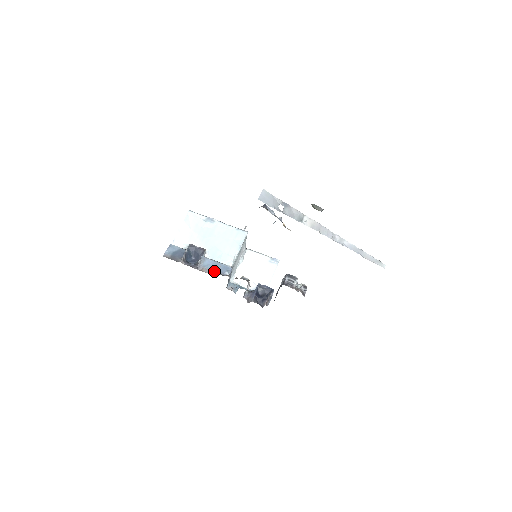
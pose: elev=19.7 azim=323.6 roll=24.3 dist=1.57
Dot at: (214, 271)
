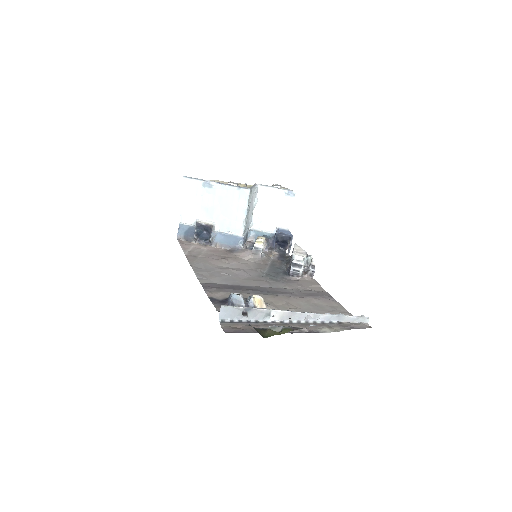
Dot at: (227, 244)
